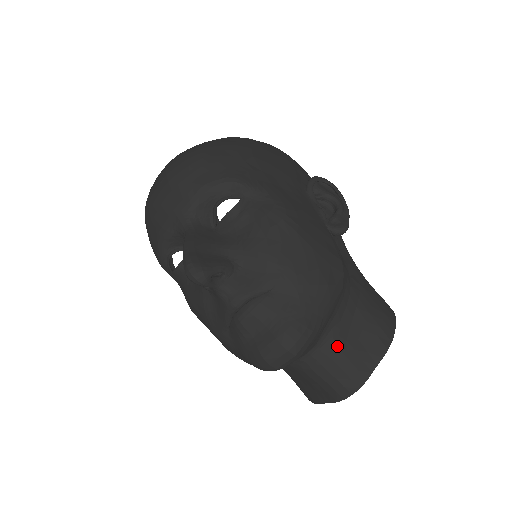
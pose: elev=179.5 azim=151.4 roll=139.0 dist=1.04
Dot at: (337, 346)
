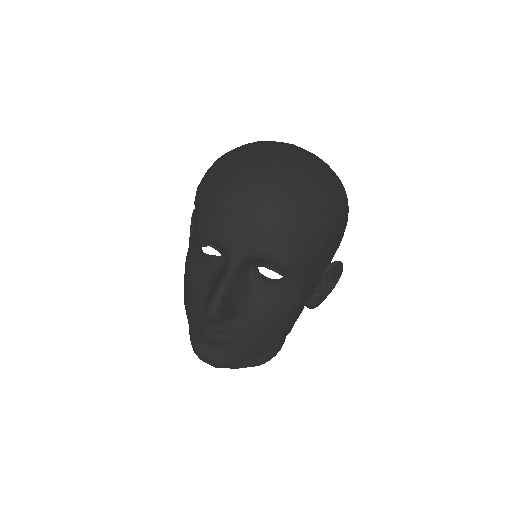
Dot at: occluded
